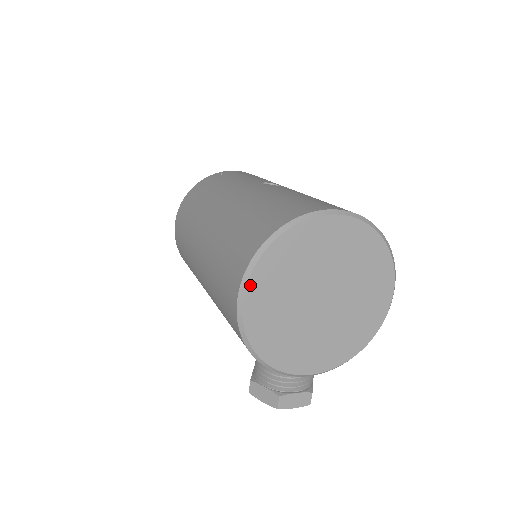
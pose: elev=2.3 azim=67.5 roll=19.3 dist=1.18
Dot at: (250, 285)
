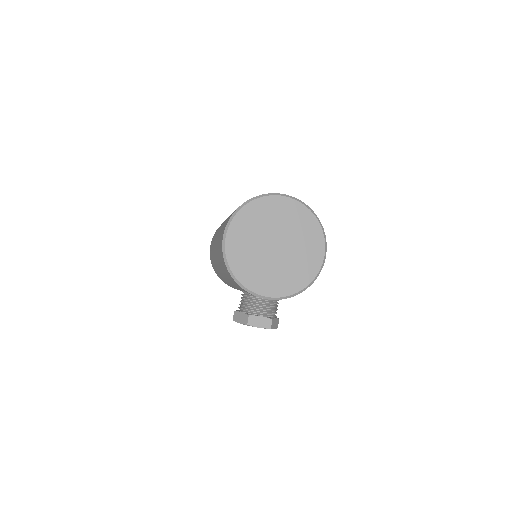
Dot at: (231, 228)
